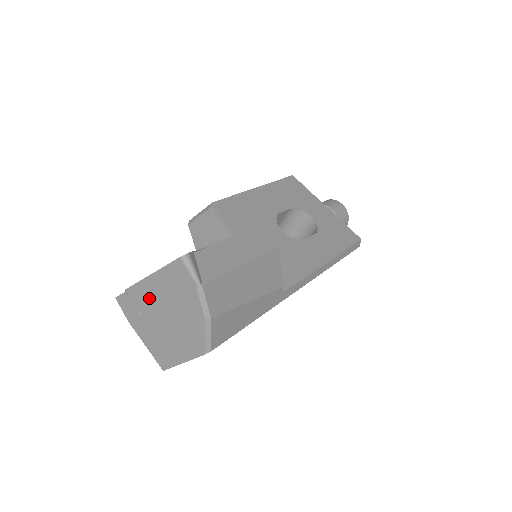
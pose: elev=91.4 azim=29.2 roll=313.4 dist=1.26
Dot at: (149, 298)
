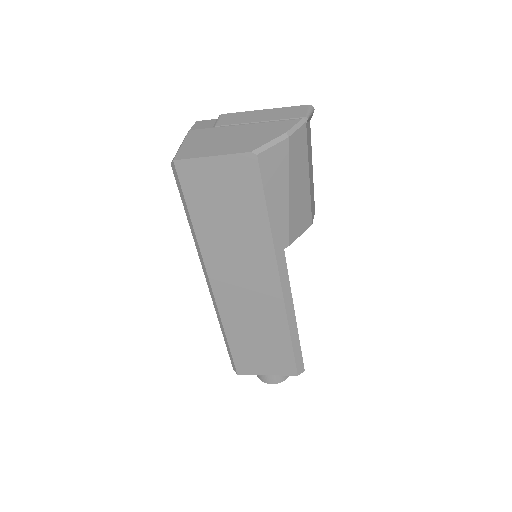
Dot at: (242, 119)
